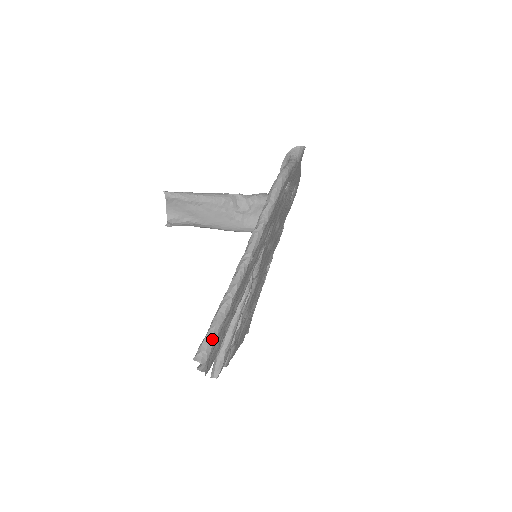
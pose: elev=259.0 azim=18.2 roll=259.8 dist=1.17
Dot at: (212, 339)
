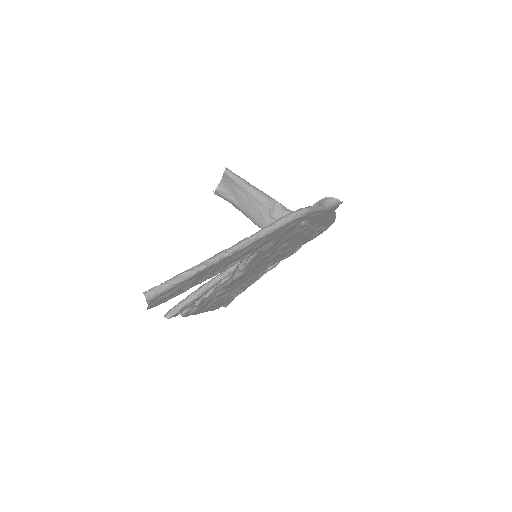
Dot at: (164, 288)
